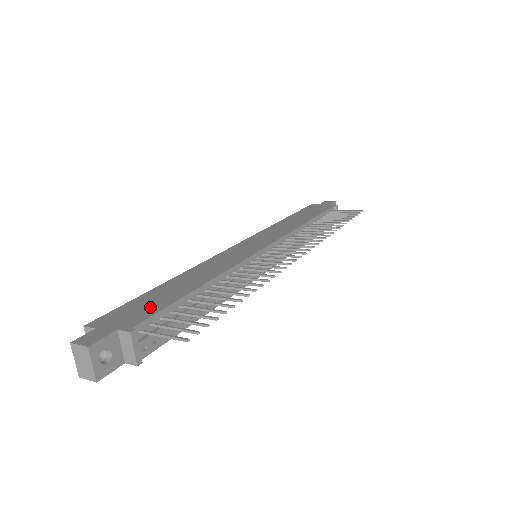
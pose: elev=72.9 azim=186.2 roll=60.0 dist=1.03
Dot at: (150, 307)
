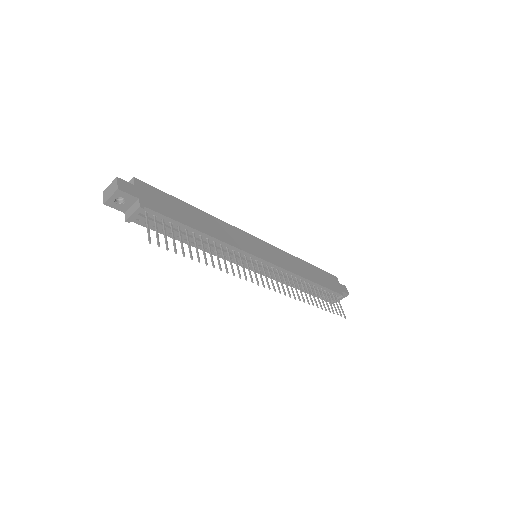
Dot at: (167, 208)
